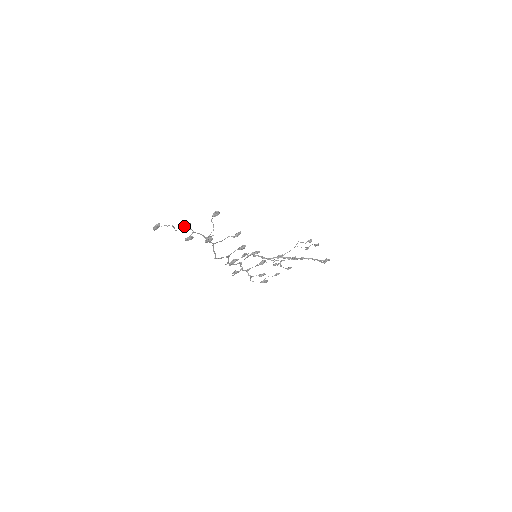
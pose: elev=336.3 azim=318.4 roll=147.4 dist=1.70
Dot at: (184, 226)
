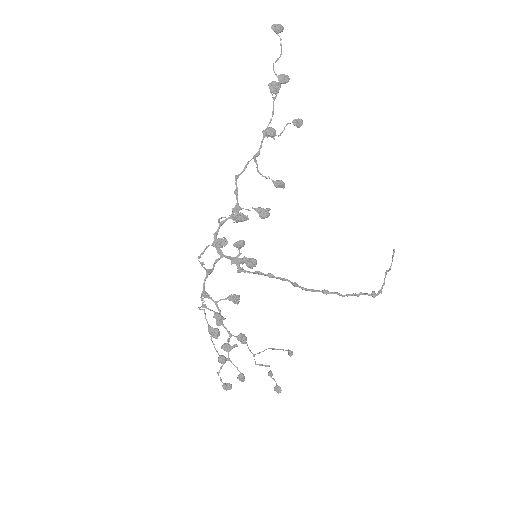
Dot at: (282, 74)
